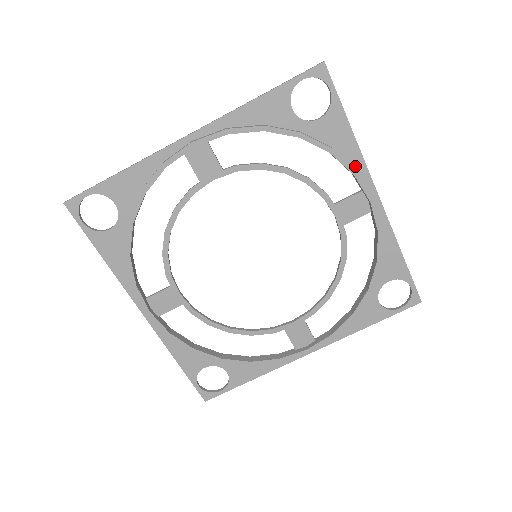
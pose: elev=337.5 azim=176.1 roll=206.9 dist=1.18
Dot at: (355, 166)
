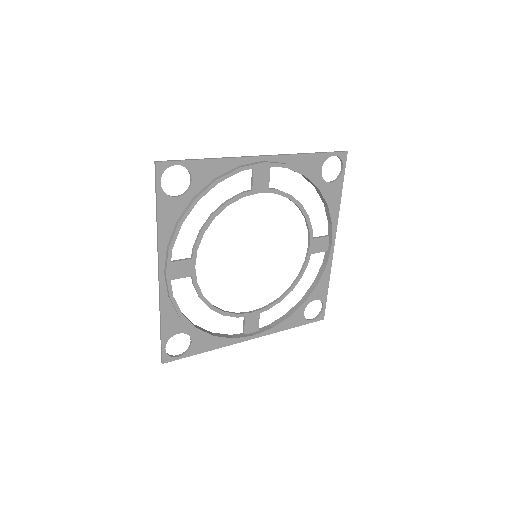
Dot at: (235, 166)
